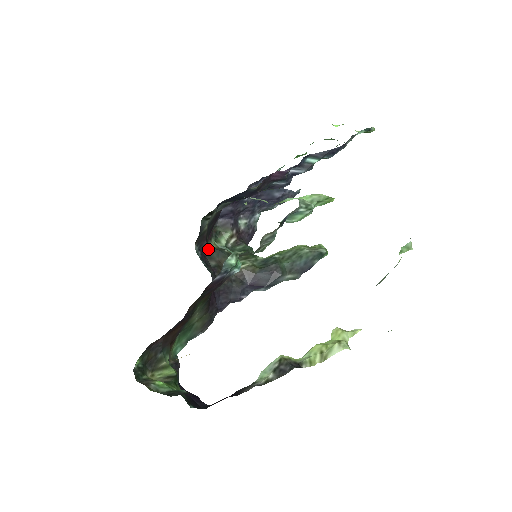
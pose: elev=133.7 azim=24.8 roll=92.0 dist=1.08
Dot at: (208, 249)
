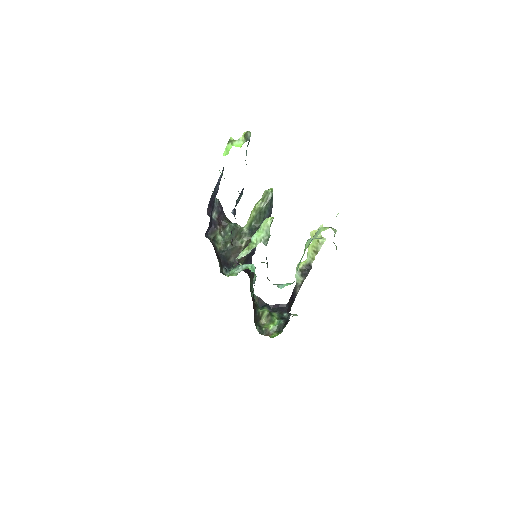
Dot at: (224, 258)
